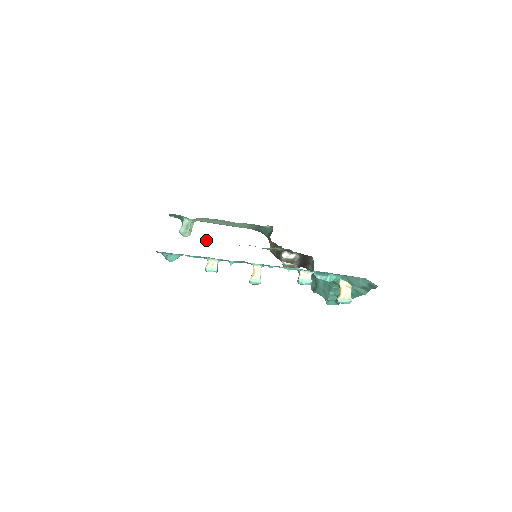
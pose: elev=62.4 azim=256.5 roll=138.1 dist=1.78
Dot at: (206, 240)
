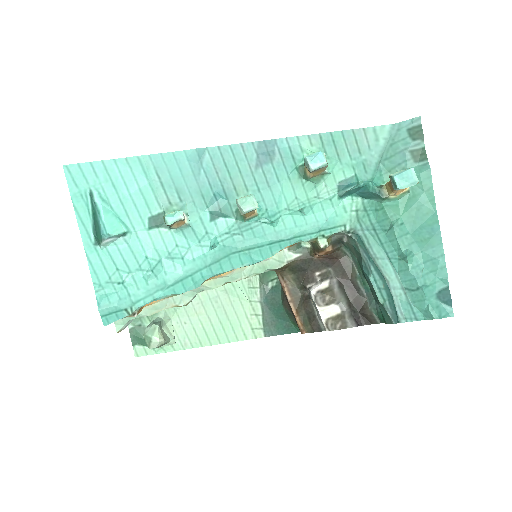
Dot at: (182, 300)
